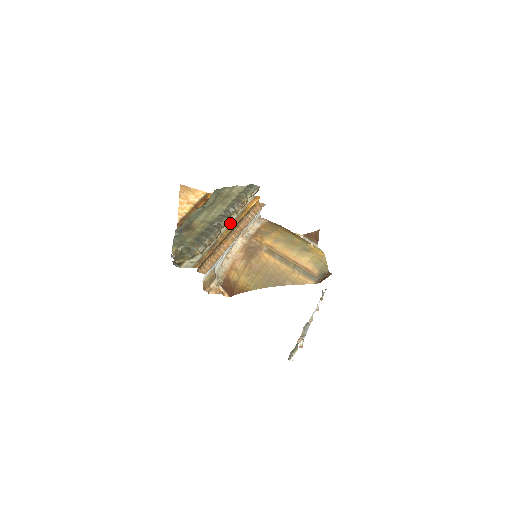
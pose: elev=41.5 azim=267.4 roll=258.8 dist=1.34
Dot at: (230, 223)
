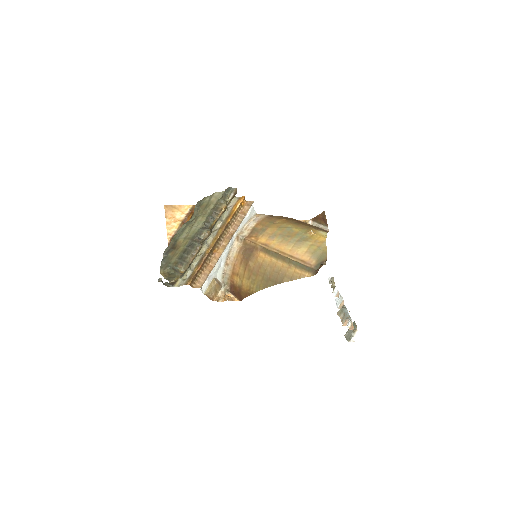
Dot at: (217, 232)
